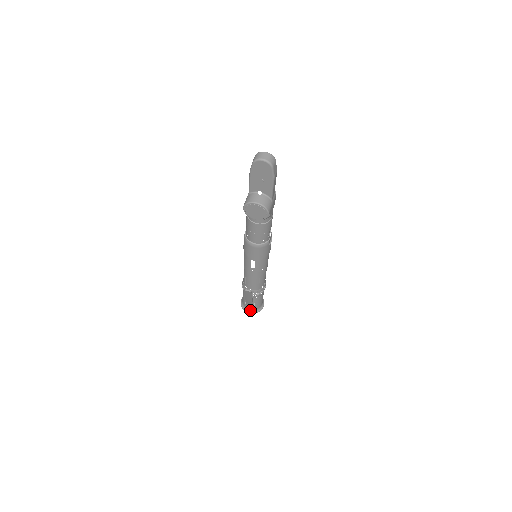
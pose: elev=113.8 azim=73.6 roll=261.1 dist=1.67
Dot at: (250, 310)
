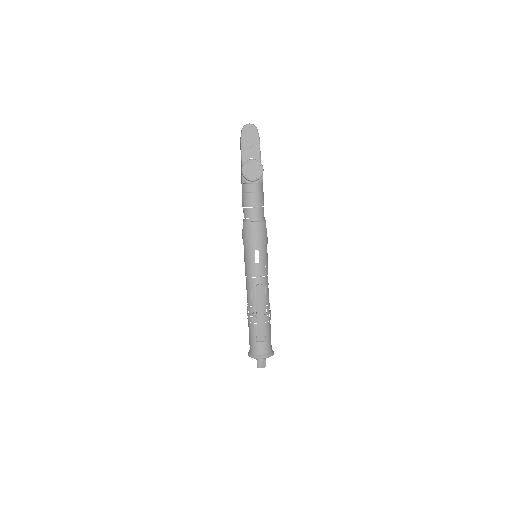
Dot at: (262, 353)
